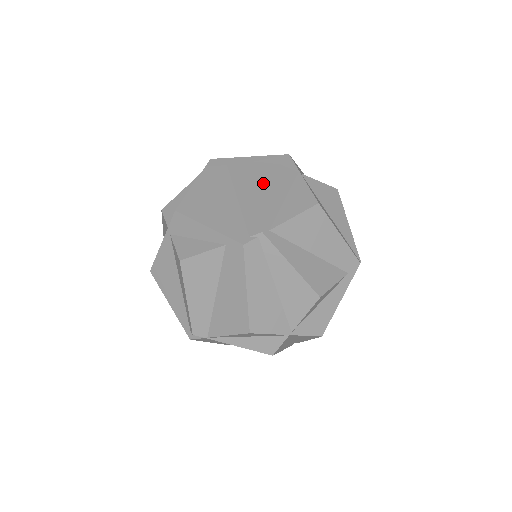
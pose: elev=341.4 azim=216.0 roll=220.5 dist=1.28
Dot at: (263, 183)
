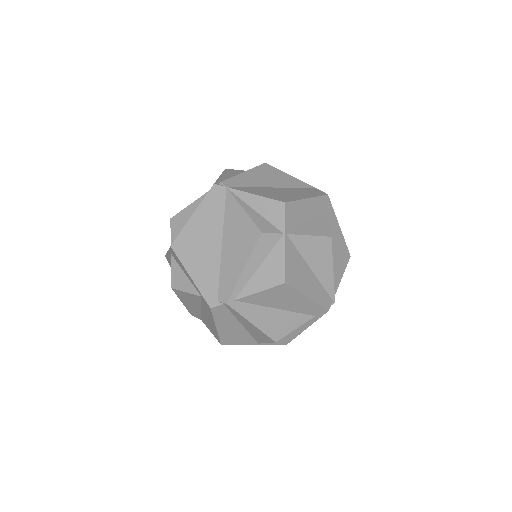
Dot at: (243, 247)
